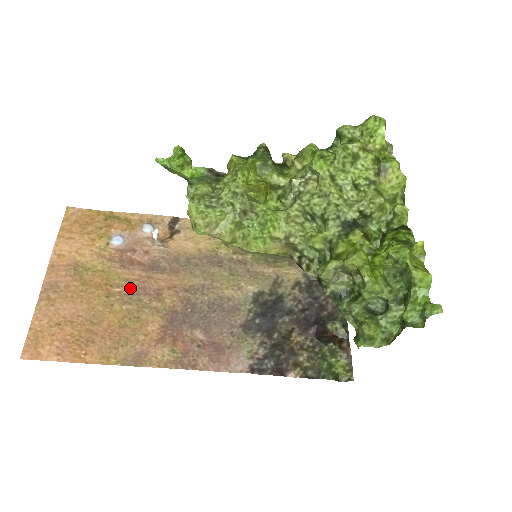
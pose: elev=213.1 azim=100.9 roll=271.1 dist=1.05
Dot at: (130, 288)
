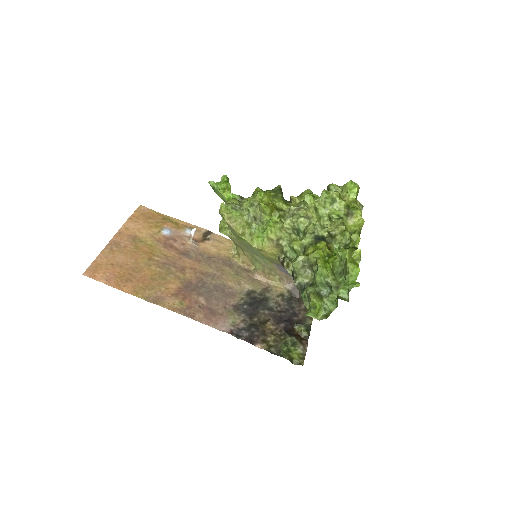
Dot at: (165, 260)
